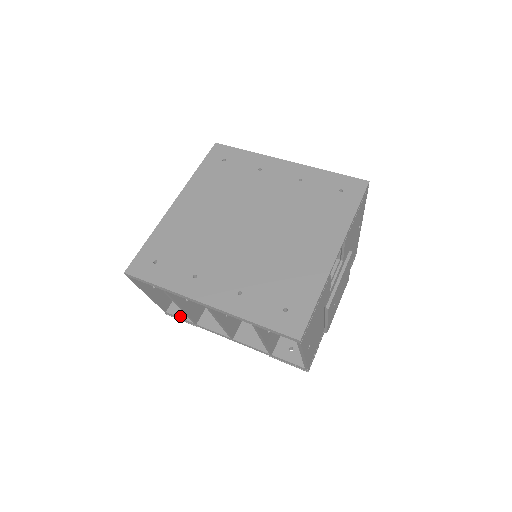
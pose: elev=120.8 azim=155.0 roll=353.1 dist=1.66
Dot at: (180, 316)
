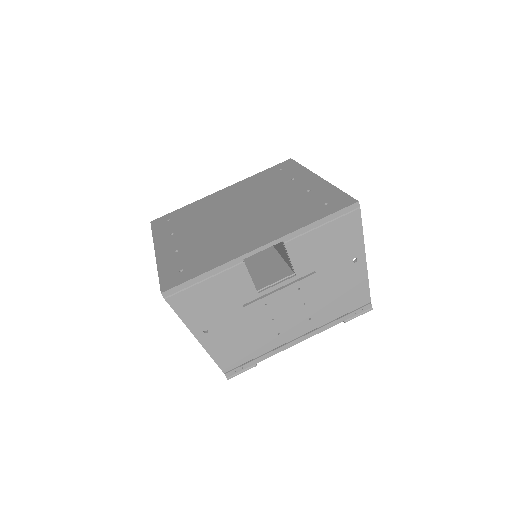
Dot at: occluded
